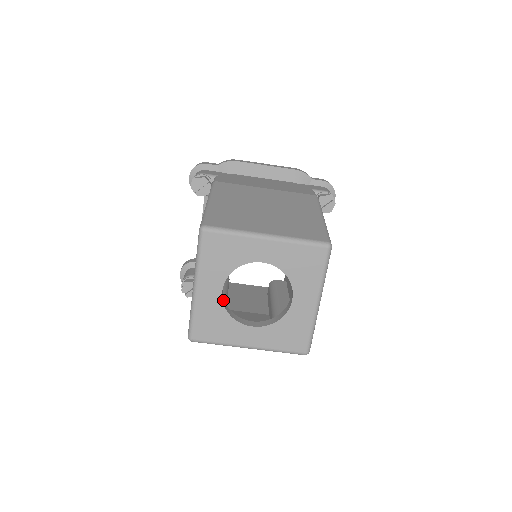
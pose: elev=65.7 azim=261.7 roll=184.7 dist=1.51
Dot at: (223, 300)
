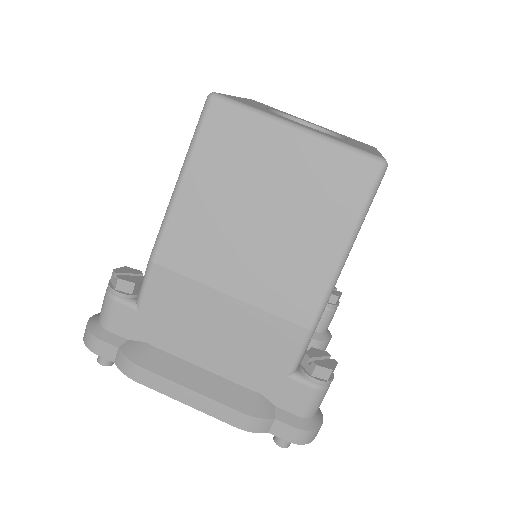
Dot at: occluded
